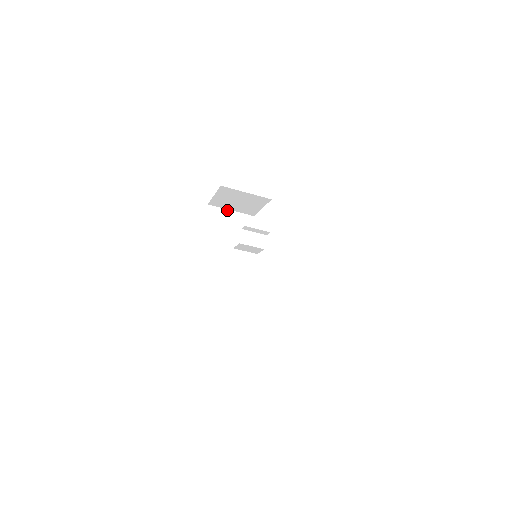
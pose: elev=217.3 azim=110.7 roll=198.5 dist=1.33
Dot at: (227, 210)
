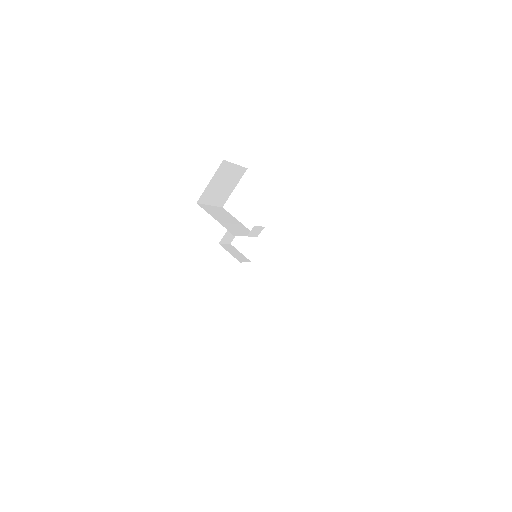
Dot at: (234, 164)
